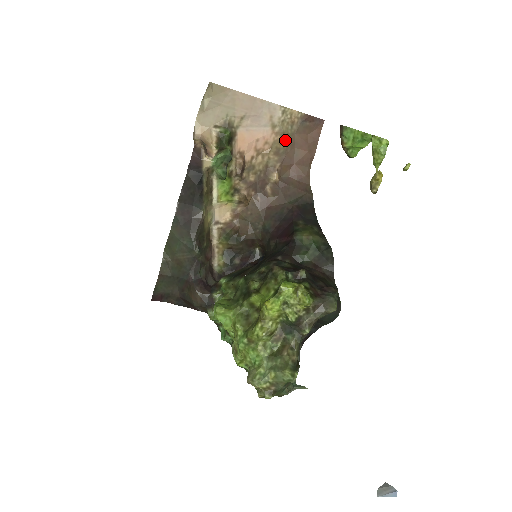
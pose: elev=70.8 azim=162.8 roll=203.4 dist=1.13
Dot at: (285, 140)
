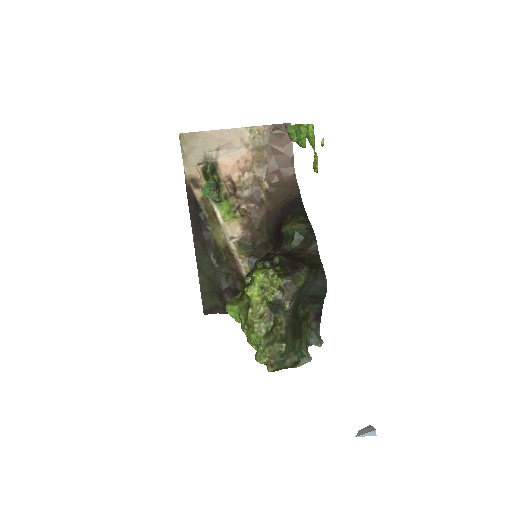
Dot at: (262, 153)
